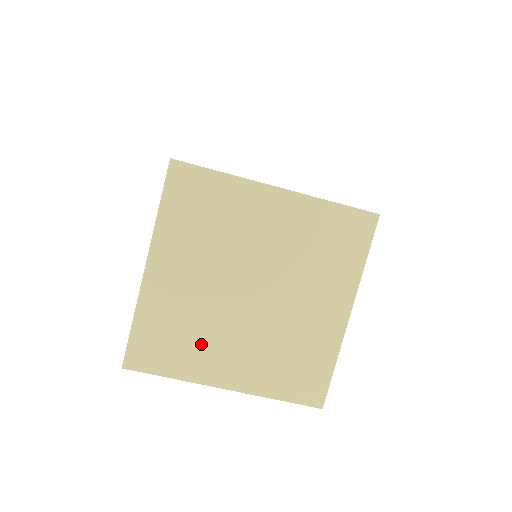
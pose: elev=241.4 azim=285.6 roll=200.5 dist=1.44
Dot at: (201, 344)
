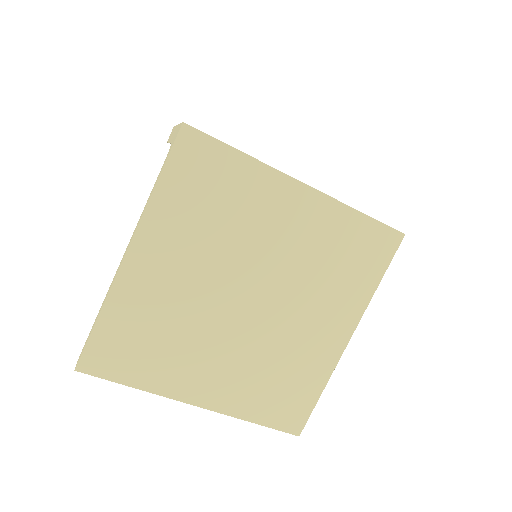
Dot at: (178, 352)
